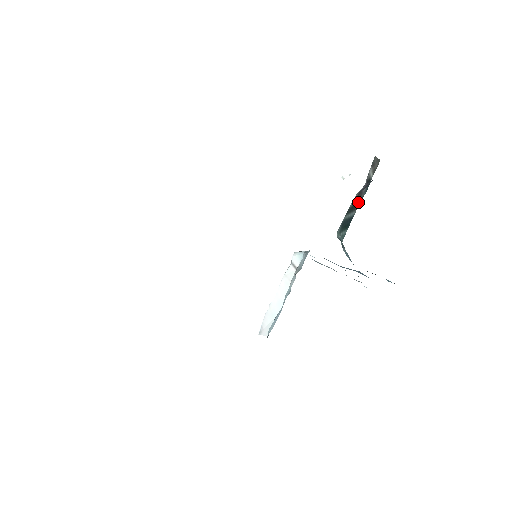
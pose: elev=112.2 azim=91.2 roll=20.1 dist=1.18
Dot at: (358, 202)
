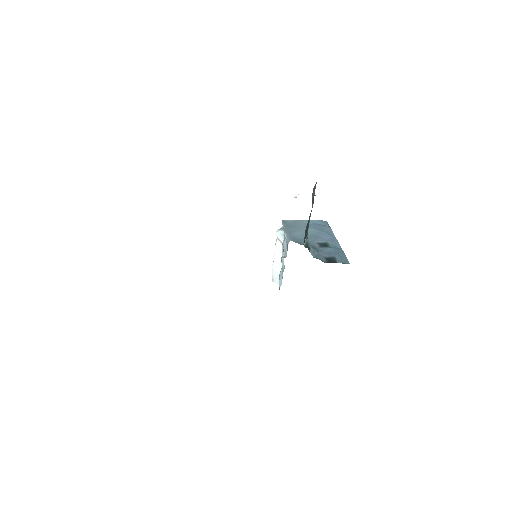
Dot at: (310, 214)
